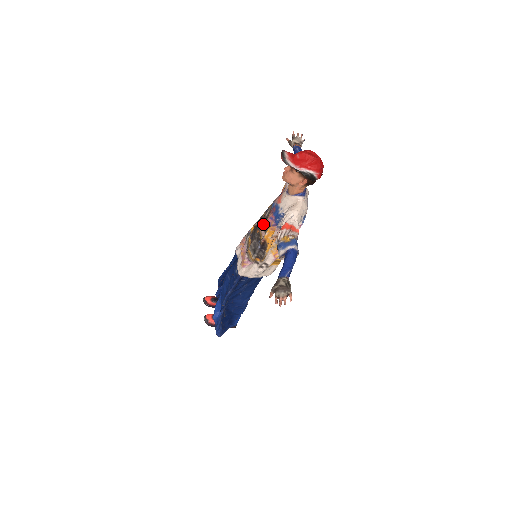
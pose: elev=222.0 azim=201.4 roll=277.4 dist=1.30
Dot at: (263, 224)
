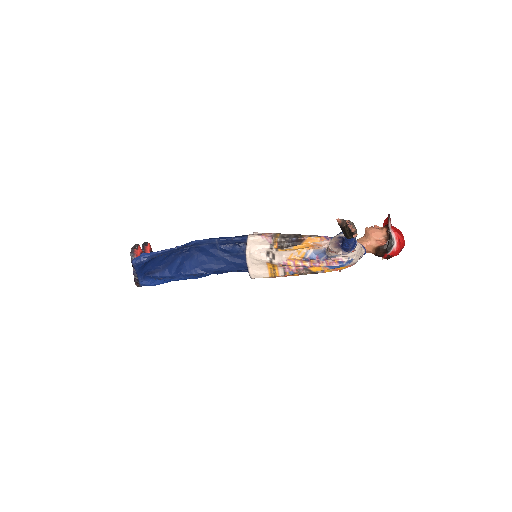
Dot at: (312, 235)
